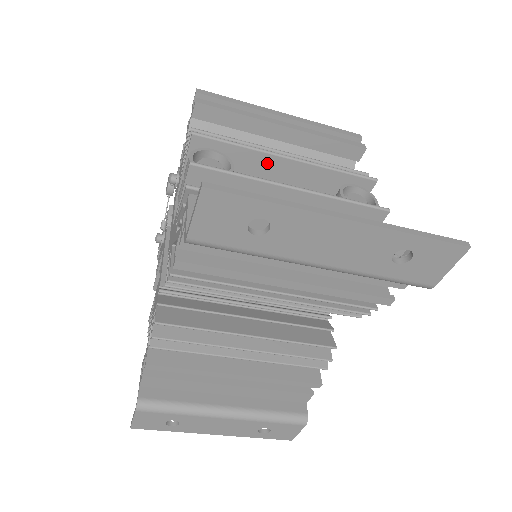
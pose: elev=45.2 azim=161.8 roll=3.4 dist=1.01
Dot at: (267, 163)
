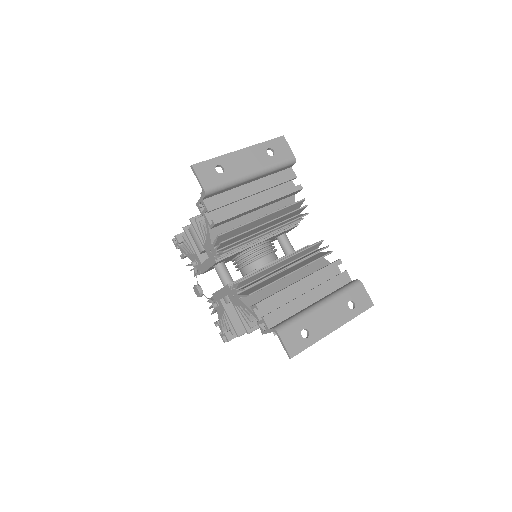
Dot at: occluded
